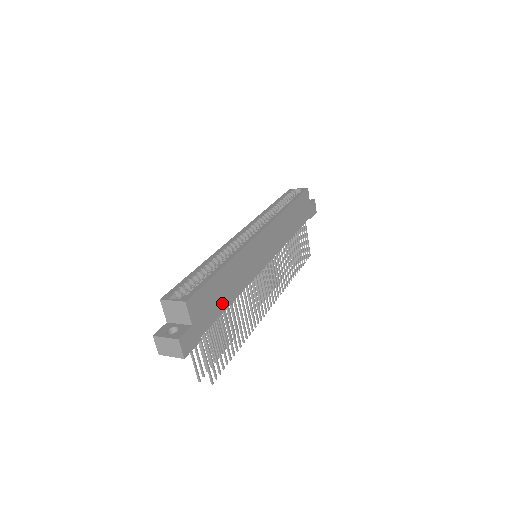
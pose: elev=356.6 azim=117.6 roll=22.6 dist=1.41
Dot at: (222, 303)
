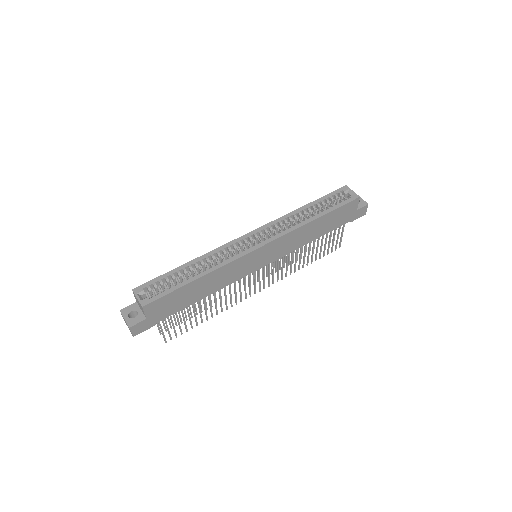
Dot at: (188, 301)
